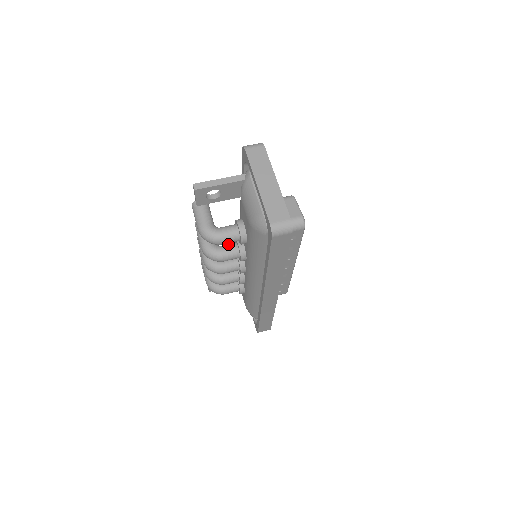
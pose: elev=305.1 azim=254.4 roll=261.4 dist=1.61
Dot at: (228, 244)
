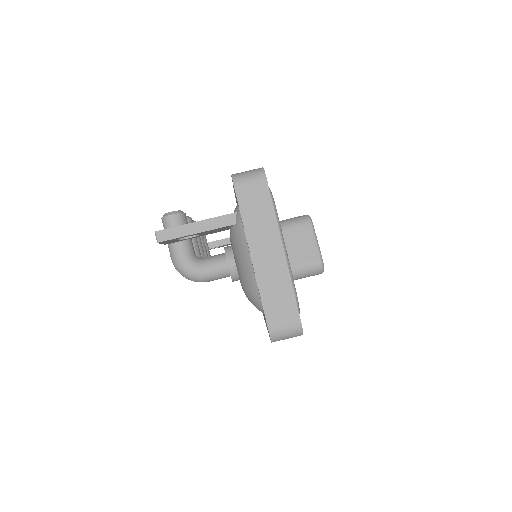
Dot at: occluded
